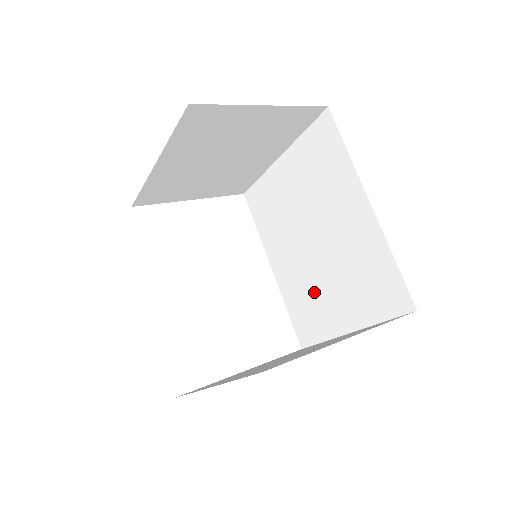
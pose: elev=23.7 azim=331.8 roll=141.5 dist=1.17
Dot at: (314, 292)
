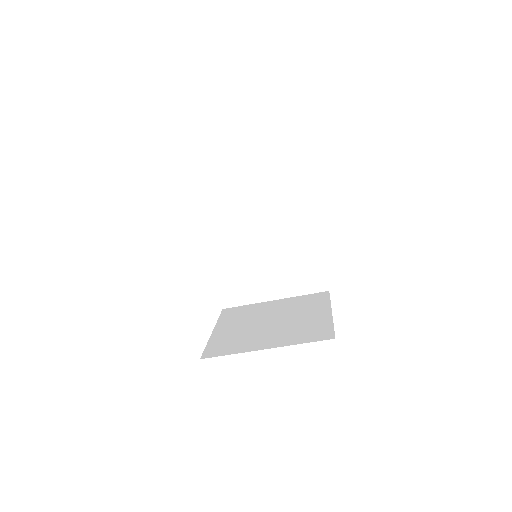
Dot at: (250, 273)
